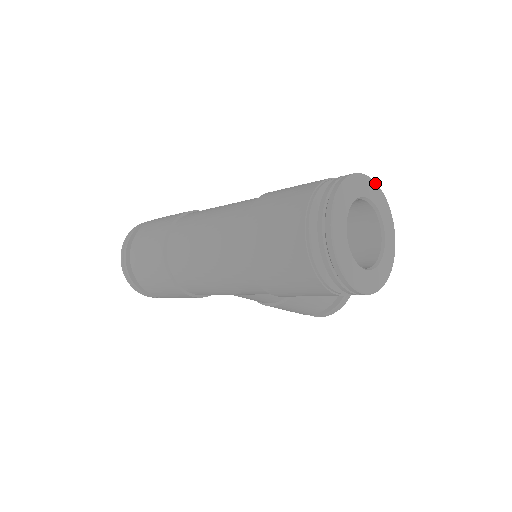
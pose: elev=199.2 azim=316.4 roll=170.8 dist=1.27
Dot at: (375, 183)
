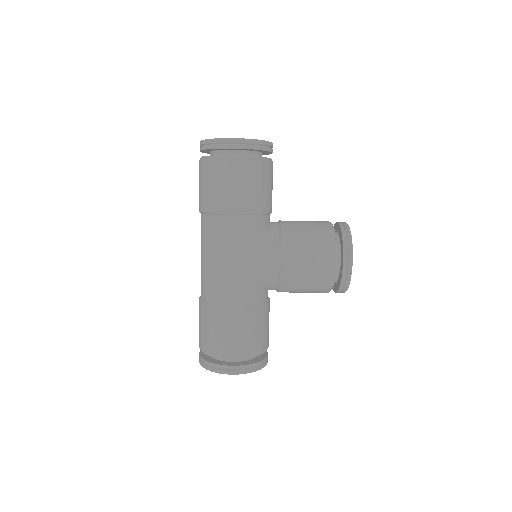
Dot at: occluded
